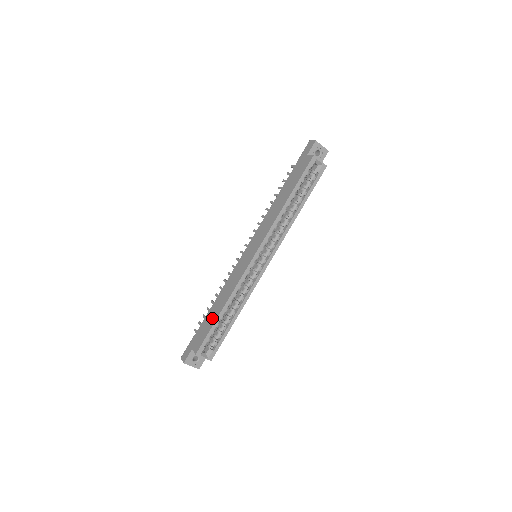
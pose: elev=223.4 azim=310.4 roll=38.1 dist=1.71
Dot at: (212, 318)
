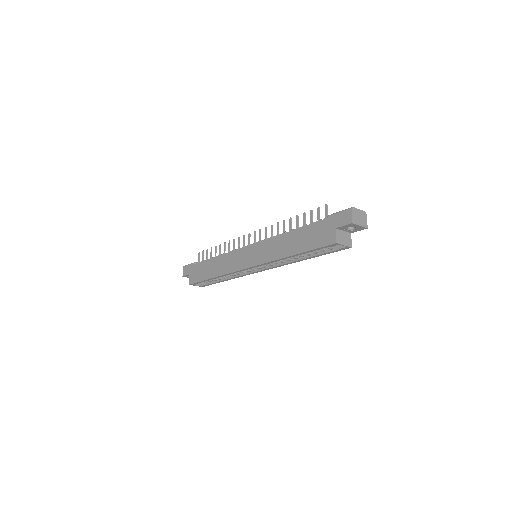
Dot at: (206, 272)
